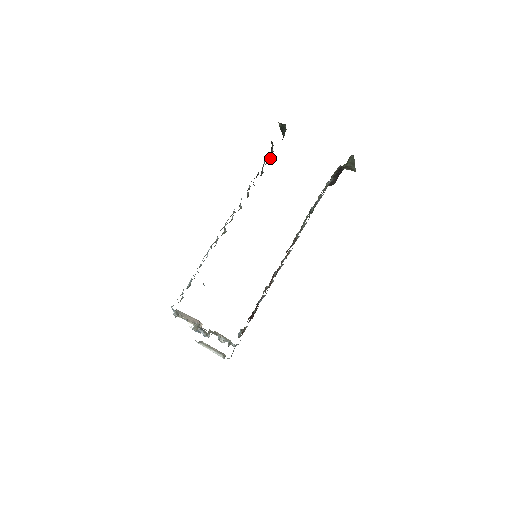
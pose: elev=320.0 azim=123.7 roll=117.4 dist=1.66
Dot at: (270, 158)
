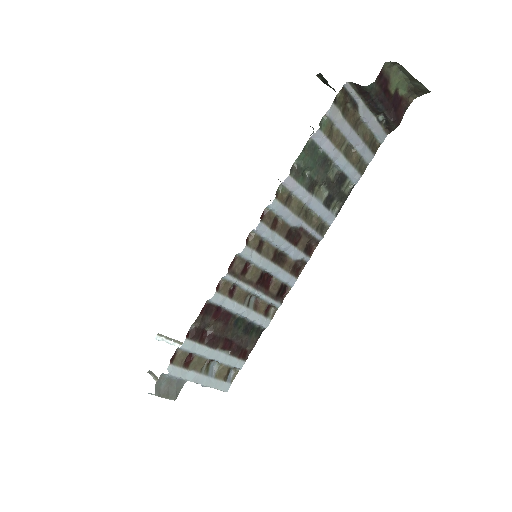
Dot at: occluded
